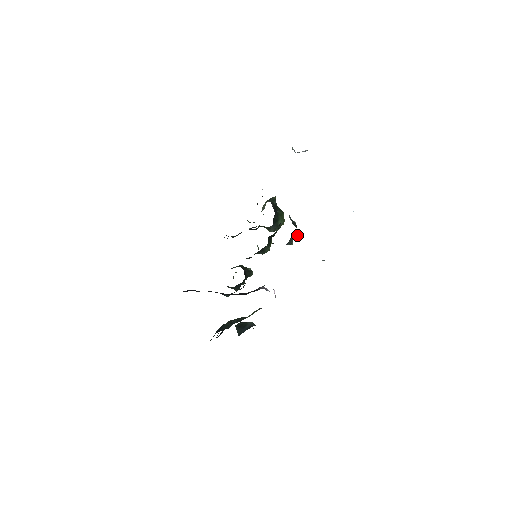
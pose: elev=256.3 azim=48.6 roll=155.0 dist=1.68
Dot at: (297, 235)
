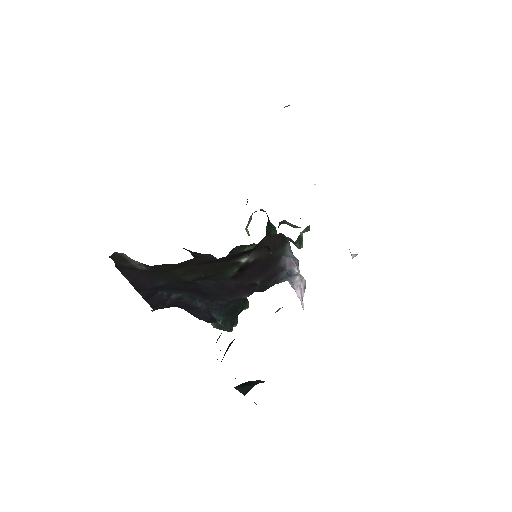
Dot at: (308, 229)
